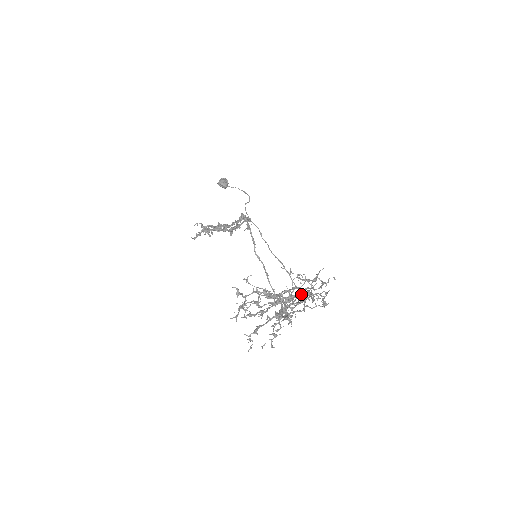
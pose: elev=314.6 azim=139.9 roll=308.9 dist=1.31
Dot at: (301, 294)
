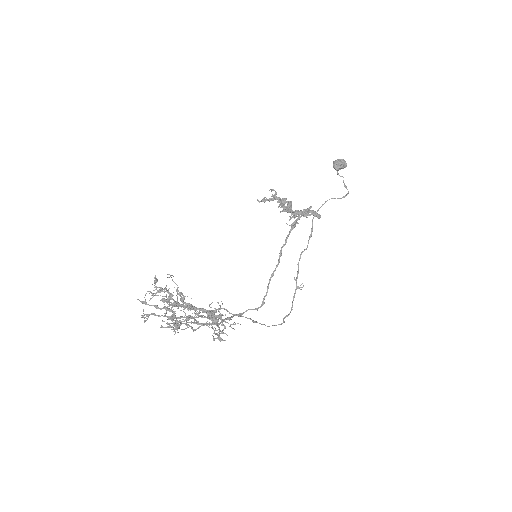
Dot at: (215, 317)
